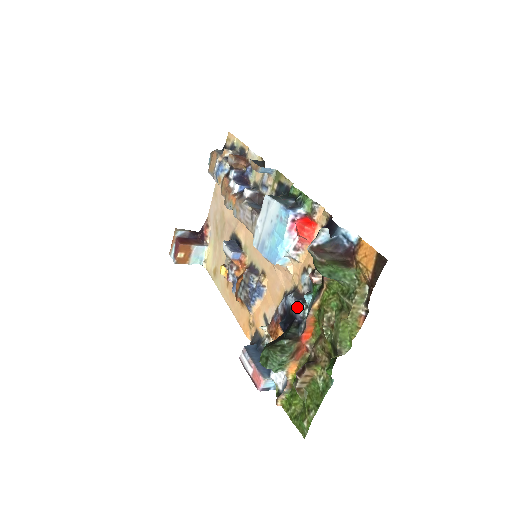
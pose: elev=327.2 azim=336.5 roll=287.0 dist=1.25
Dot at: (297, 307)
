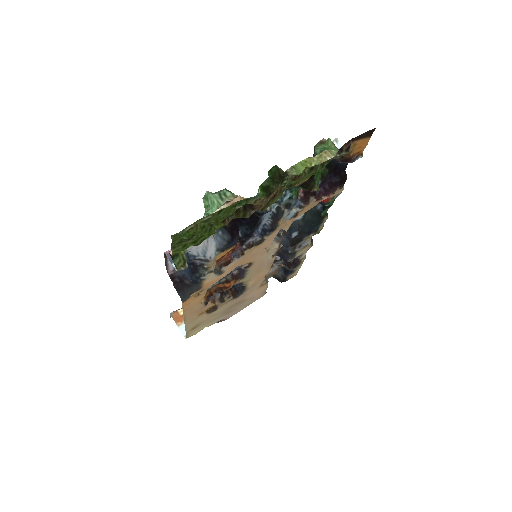
Dot at: occluded
